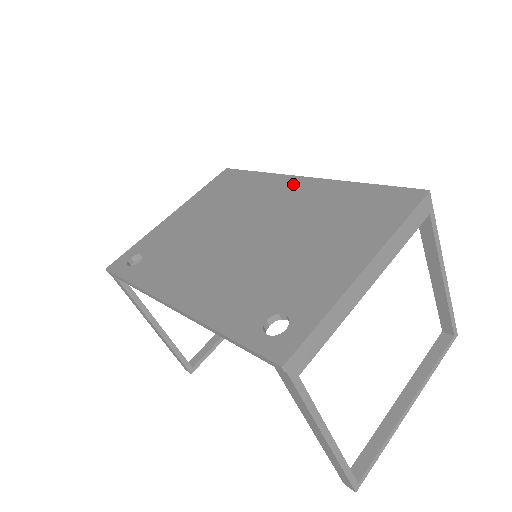
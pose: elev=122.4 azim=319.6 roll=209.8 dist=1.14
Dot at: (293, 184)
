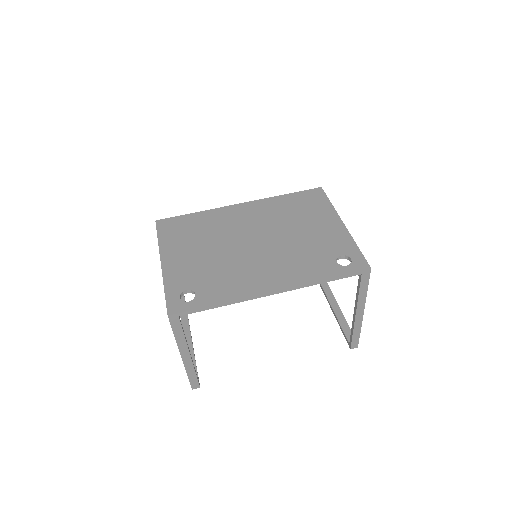
Dot at: (238, 209)
